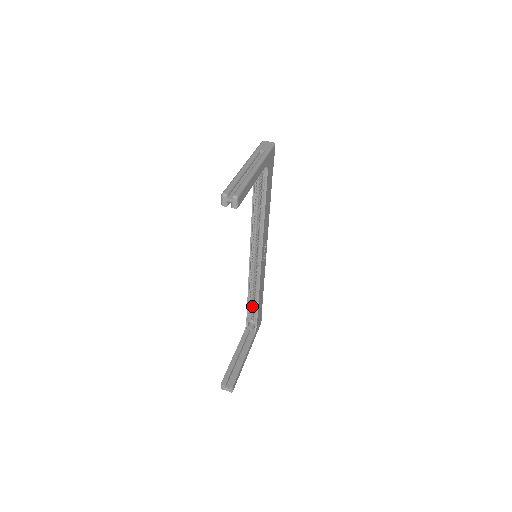
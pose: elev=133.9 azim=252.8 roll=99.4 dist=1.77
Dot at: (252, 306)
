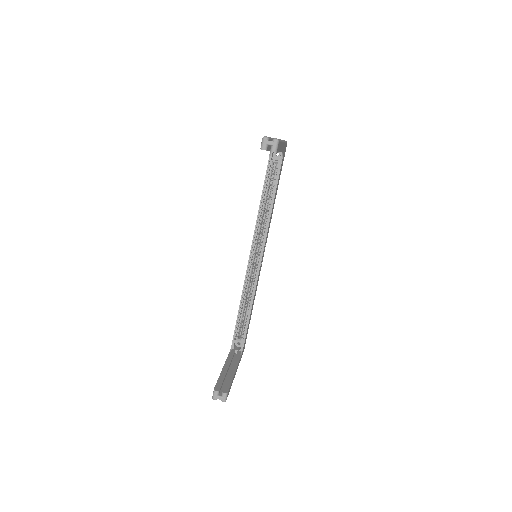
Dot at: (241, 321)
